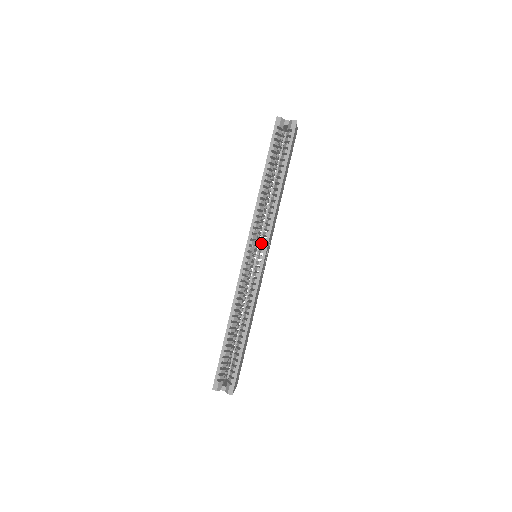
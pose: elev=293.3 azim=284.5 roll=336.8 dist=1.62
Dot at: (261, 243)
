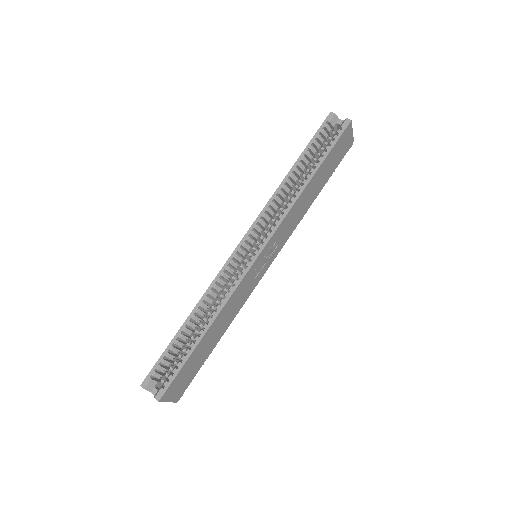
Dot at: occluded
